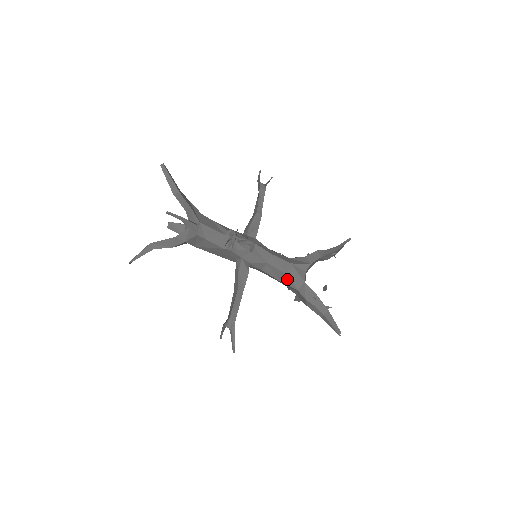
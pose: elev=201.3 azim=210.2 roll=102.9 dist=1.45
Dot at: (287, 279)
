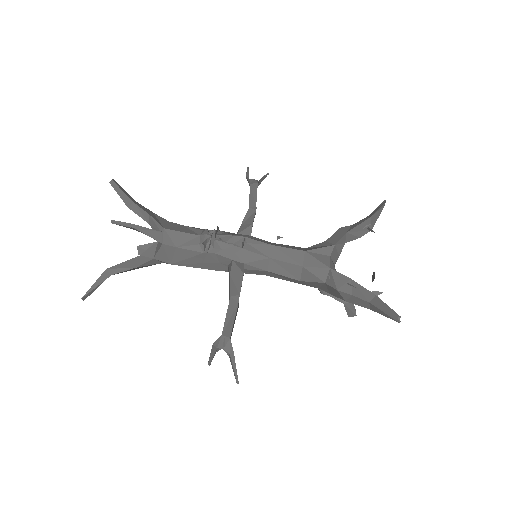
Dot at: (306, 273)
